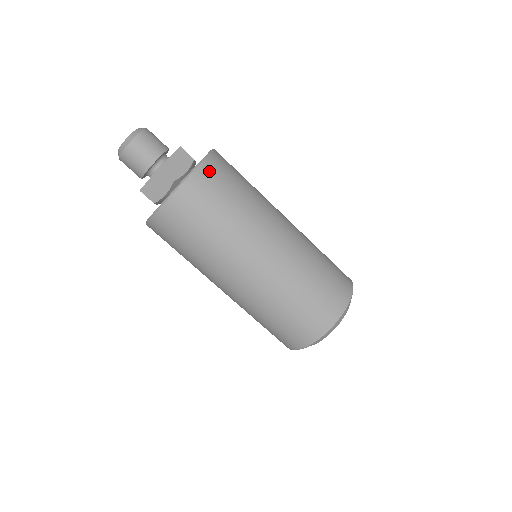
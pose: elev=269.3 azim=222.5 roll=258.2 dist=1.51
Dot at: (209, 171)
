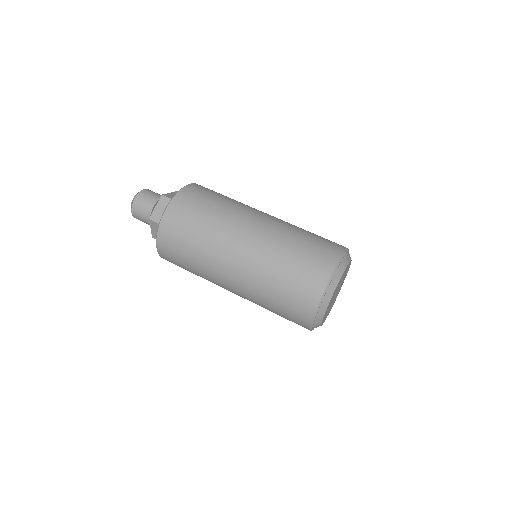
Dot at: (200, 186)
